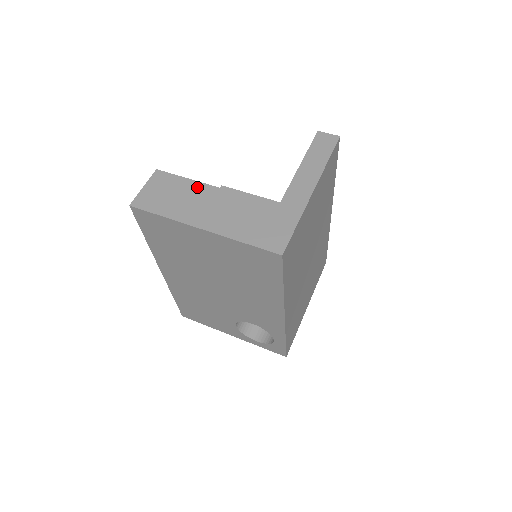
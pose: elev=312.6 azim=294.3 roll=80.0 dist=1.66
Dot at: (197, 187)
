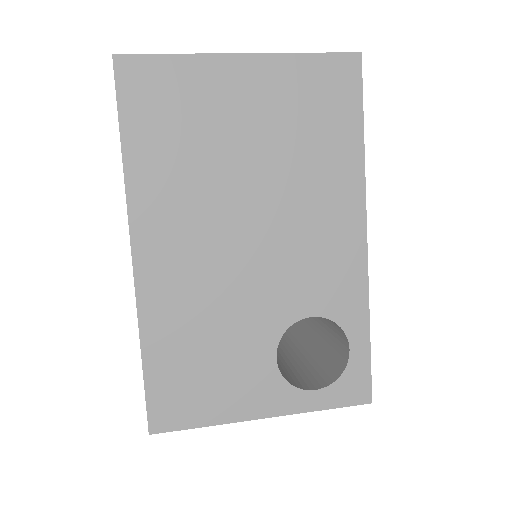
Dot at: occluded
